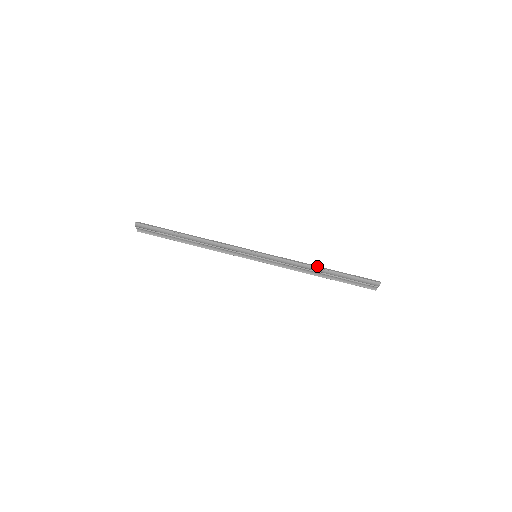
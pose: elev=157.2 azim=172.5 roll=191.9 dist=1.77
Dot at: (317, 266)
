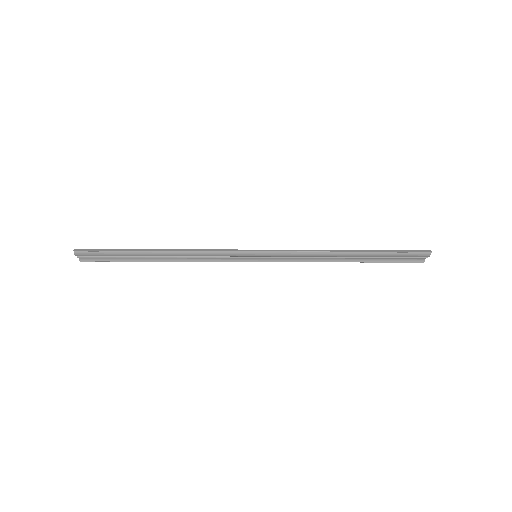
Dot at: (342, 250)
